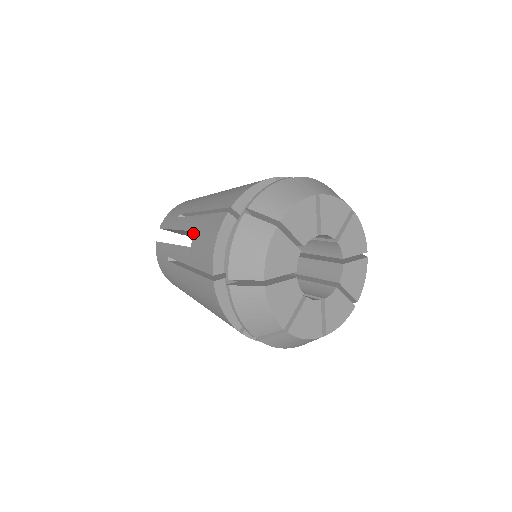
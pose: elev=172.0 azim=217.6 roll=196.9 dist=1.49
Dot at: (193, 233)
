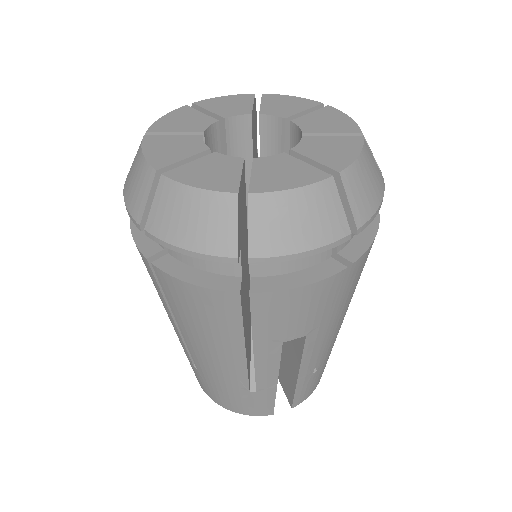
Dot at: occluded
